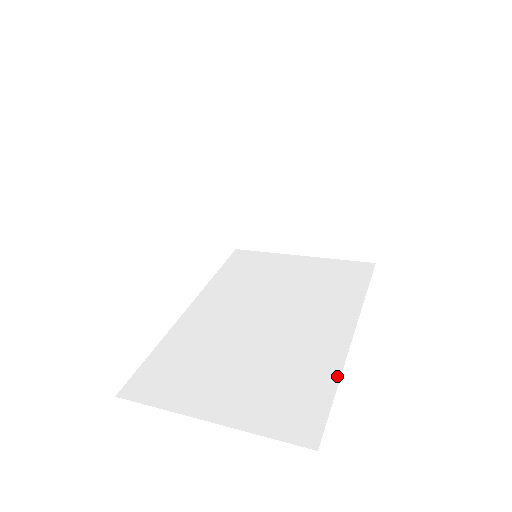
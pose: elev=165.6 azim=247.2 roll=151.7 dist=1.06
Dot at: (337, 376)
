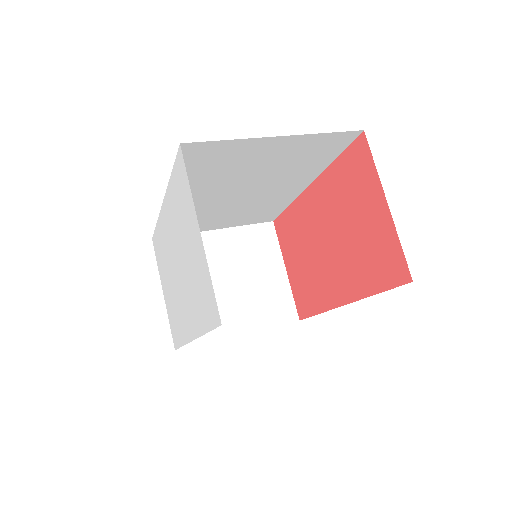
Dot at: occluded
